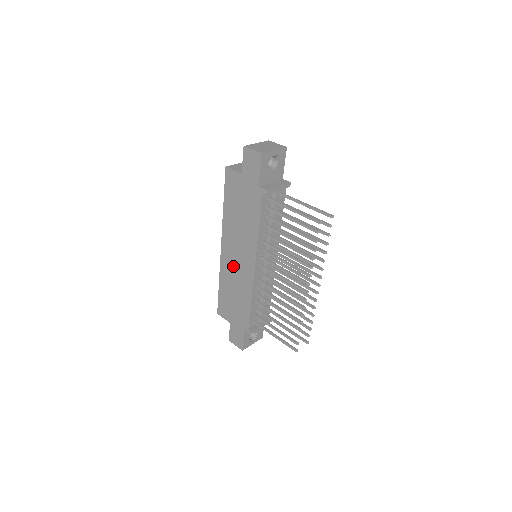
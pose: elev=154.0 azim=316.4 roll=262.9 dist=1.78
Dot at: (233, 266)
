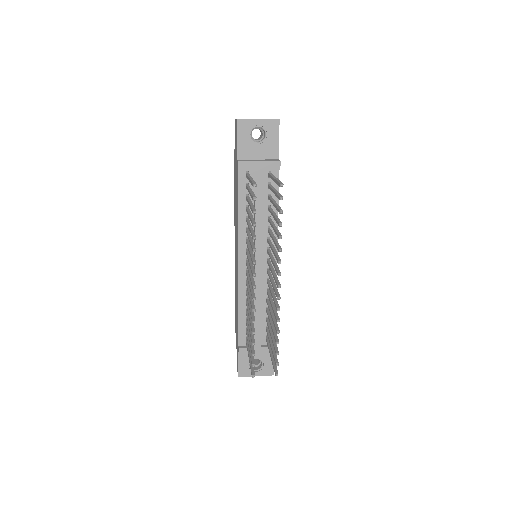
Dot at: occluded
